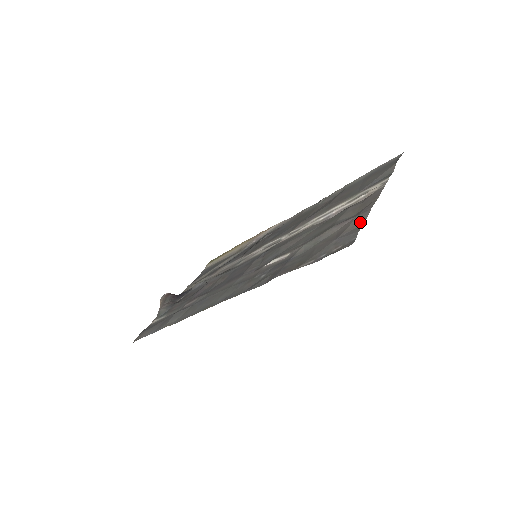
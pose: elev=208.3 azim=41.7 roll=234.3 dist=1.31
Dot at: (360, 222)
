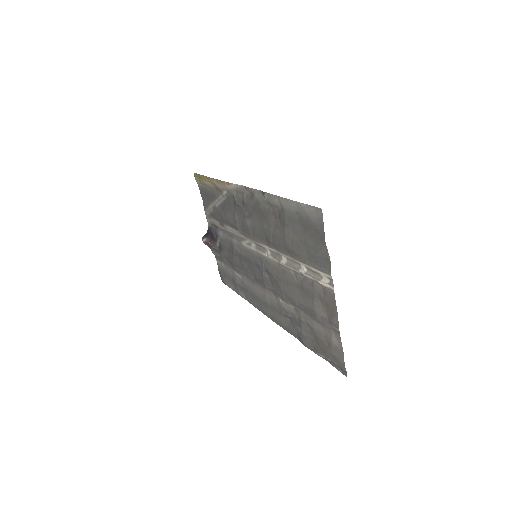
Dot at: (339, 348)
